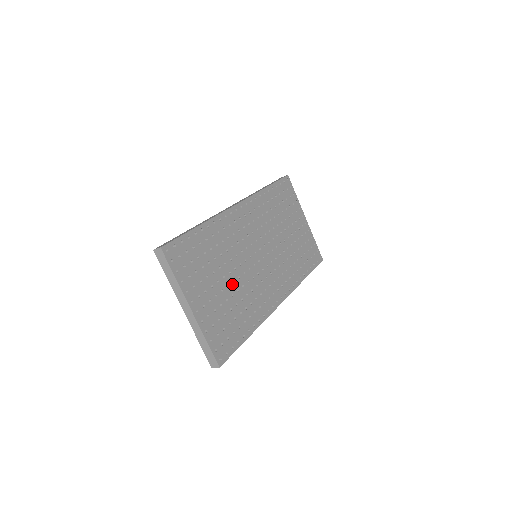
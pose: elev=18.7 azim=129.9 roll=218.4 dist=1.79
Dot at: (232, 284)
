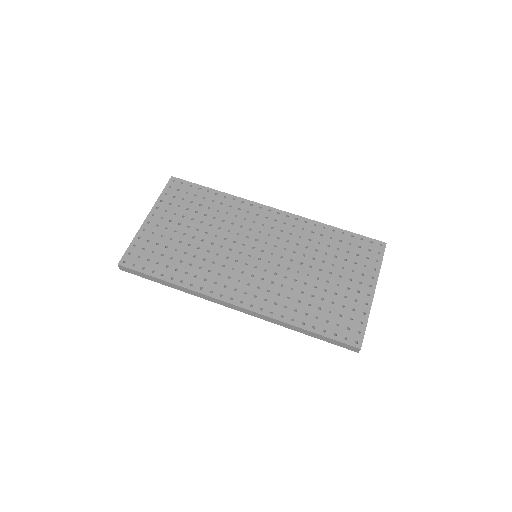
Dot at: (199, 240)
